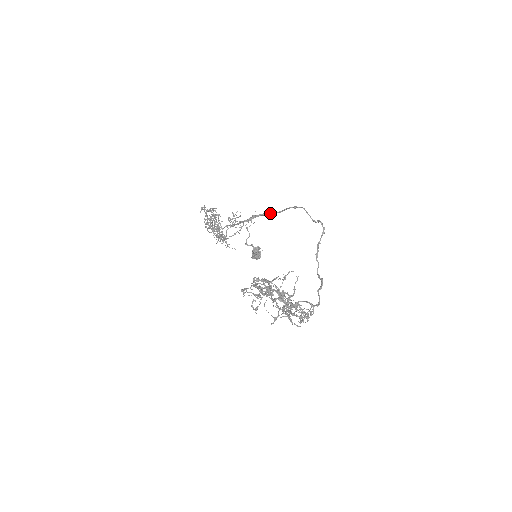
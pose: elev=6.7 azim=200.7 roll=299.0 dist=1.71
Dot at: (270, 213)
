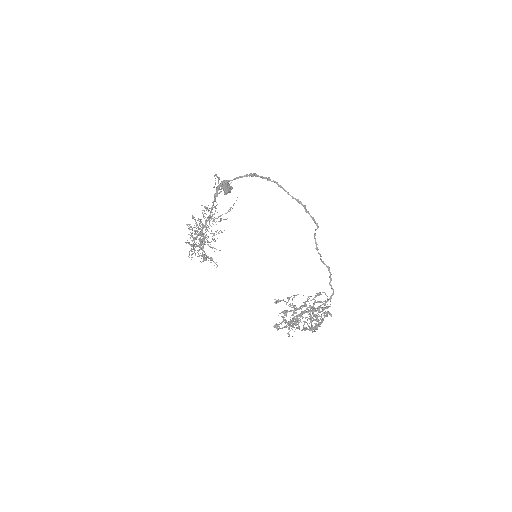
Dot at: (238, 178)
